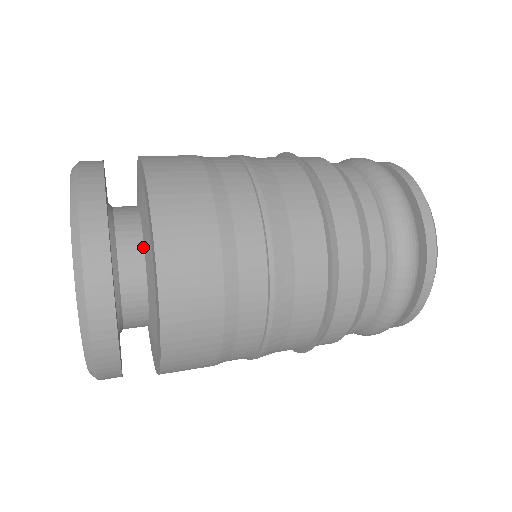
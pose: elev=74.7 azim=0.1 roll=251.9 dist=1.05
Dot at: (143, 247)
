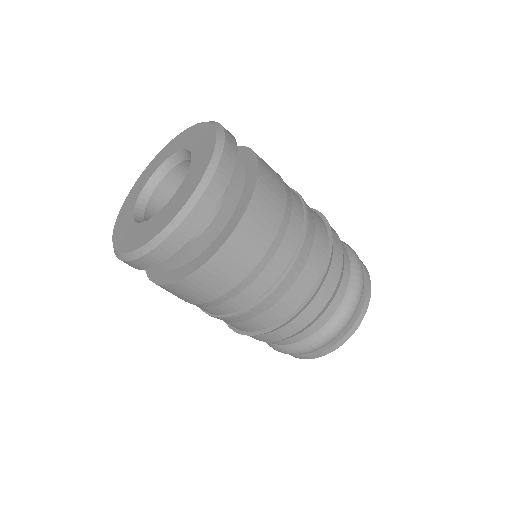
Dot at: (208, 225)
